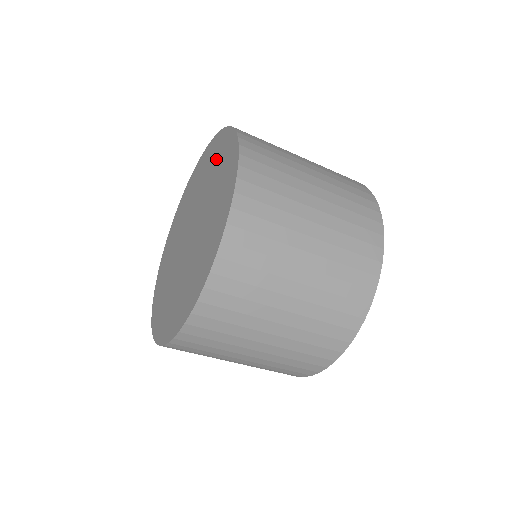
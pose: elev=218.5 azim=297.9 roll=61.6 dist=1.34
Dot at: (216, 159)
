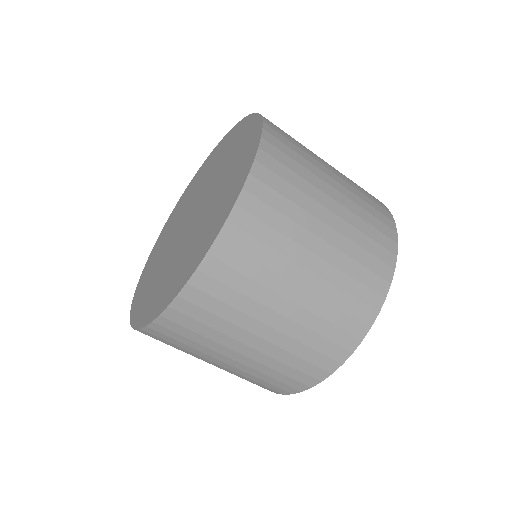
Dot at: (195, 183)
